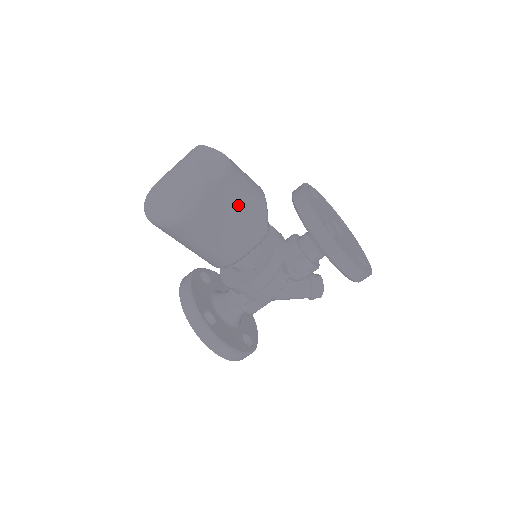
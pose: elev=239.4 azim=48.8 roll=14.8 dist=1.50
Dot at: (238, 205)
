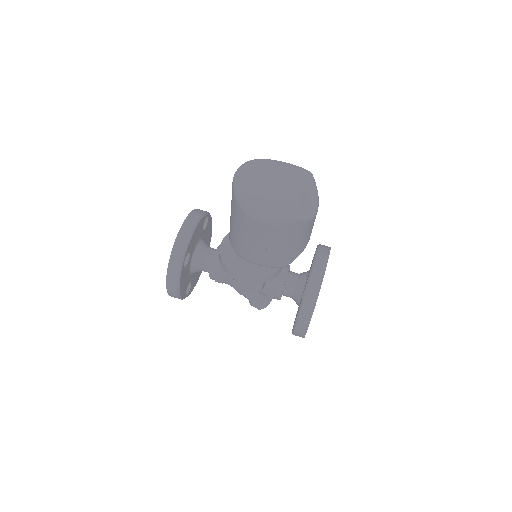
Dot at: (294, 242)
